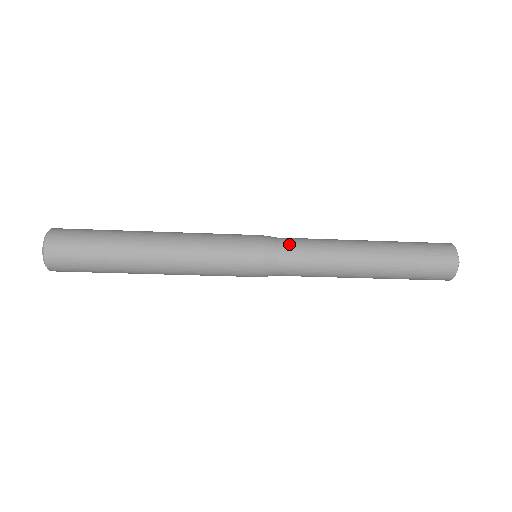
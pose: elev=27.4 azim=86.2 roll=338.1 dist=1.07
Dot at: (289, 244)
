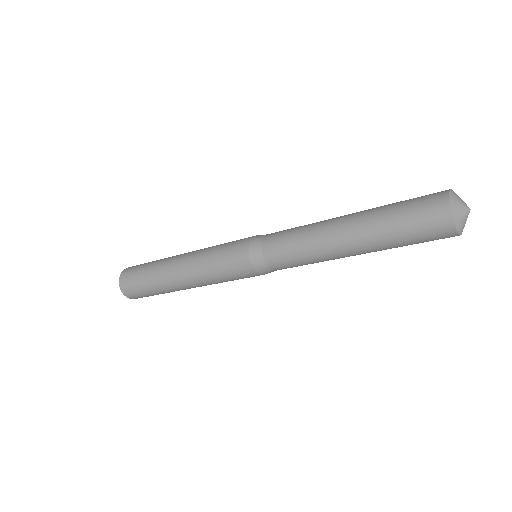
Dot at: (271, 237)
